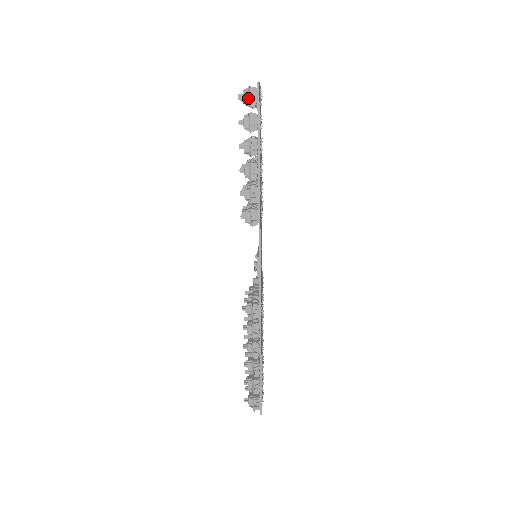
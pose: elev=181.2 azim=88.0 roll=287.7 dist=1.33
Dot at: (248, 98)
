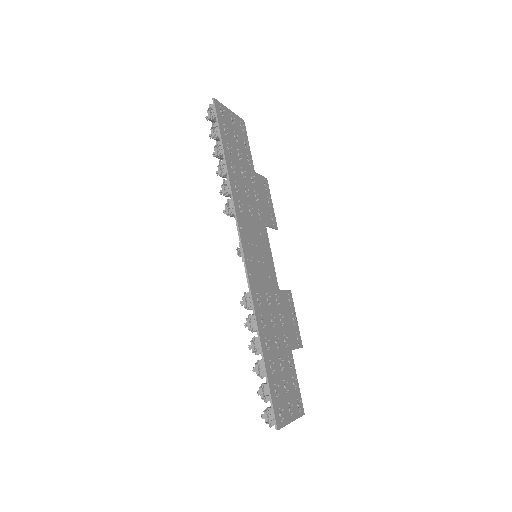
Dot at: (210, 114)
